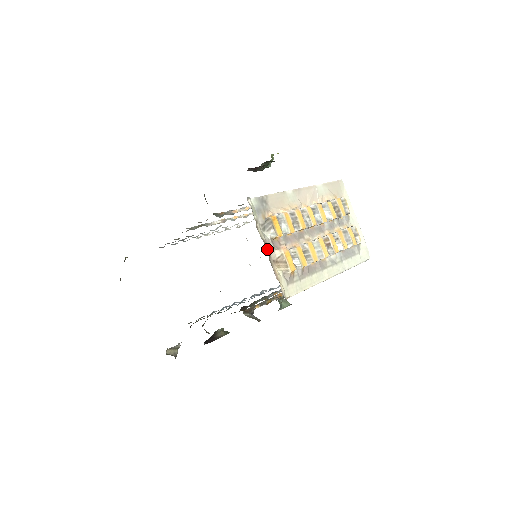
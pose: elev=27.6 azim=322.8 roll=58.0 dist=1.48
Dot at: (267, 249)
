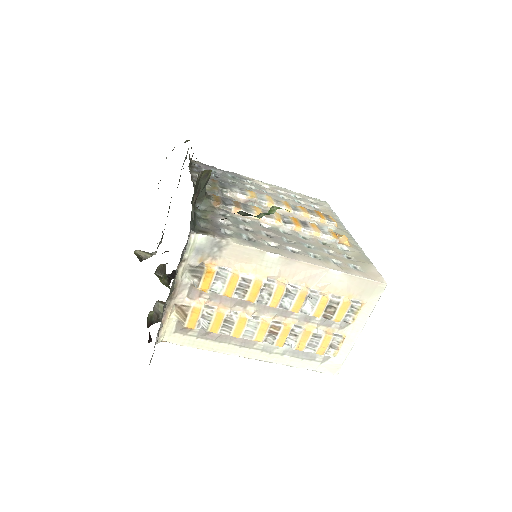
Dot at: (174, 291)
